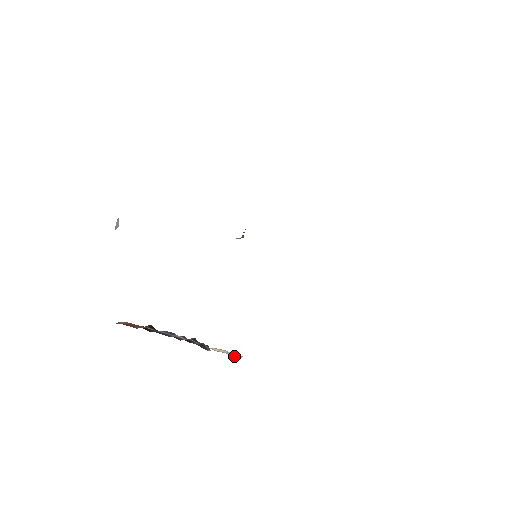
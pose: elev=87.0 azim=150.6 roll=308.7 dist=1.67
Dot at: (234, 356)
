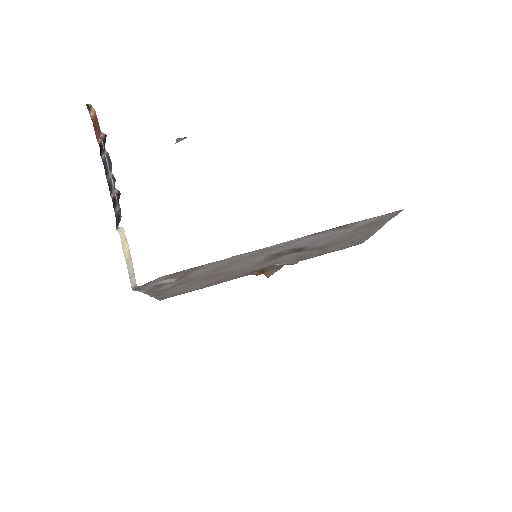
Dot at: (130, 280)
